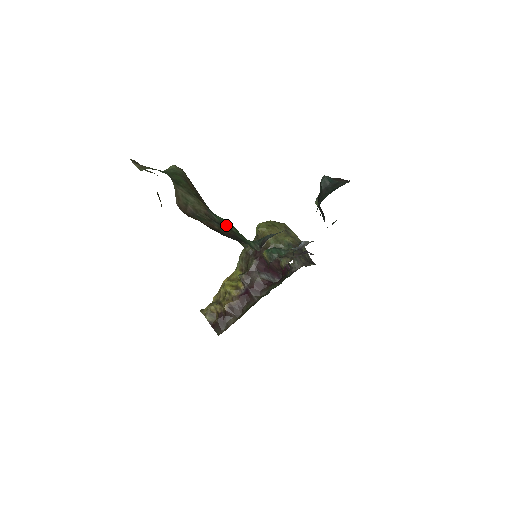
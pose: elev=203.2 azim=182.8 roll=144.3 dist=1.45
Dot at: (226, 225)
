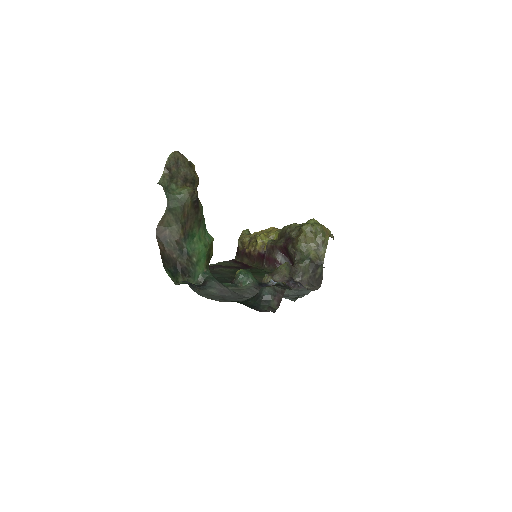
Dot at: (189, 255)
